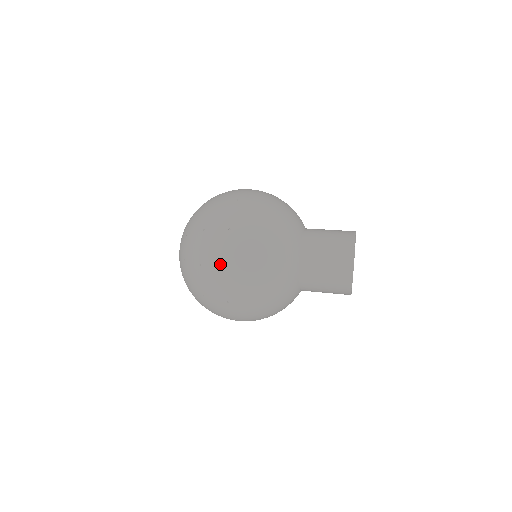
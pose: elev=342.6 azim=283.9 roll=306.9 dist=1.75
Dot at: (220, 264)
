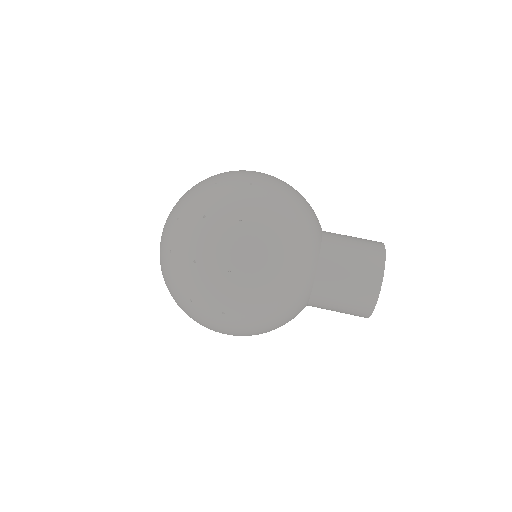
Dot at: occluded
